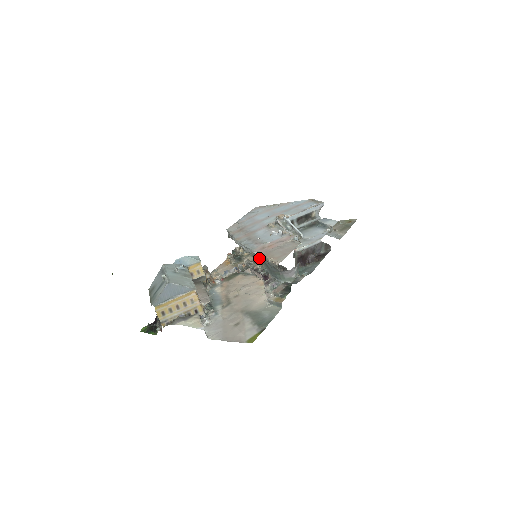
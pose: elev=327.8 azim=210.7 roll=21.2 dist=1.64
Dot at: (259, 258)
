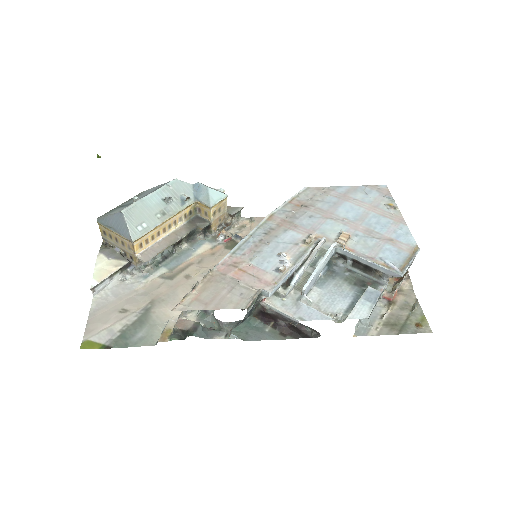
Dot at: (210, 273)
